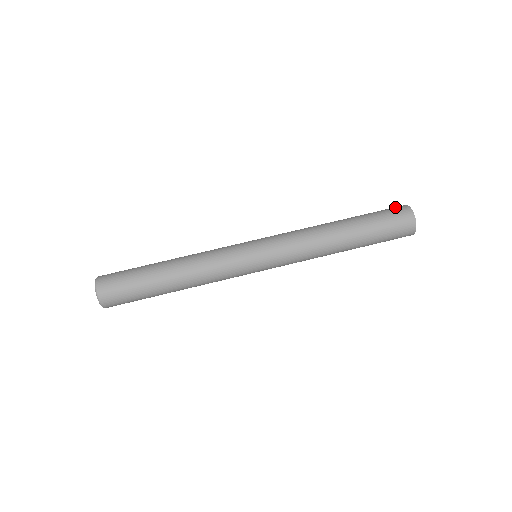
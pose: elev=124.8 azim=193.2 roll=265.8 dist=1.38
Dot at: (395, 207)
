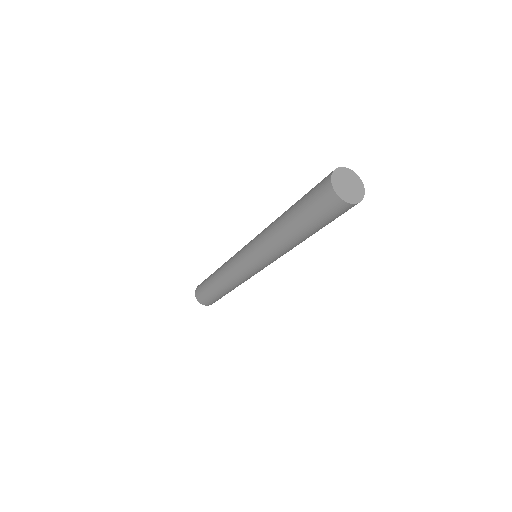
Dot at: (321, 185)
